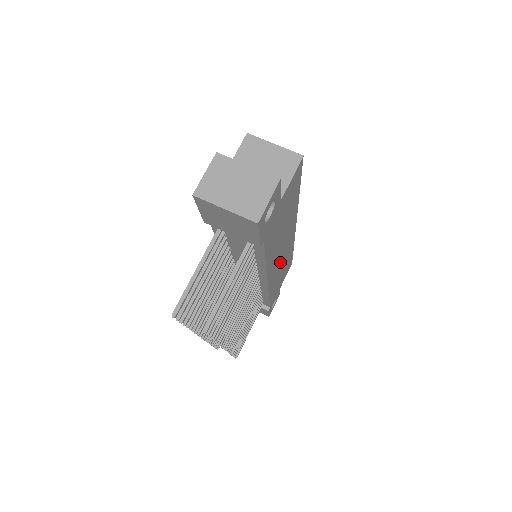
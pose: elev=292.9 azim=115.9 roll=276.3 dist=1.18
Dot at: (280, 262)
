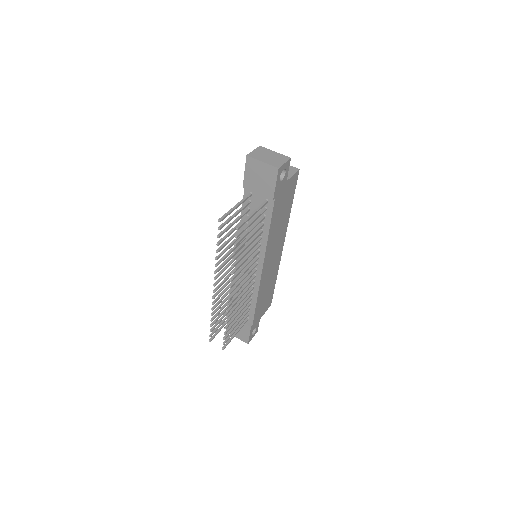
Dot at: (270, 268)
